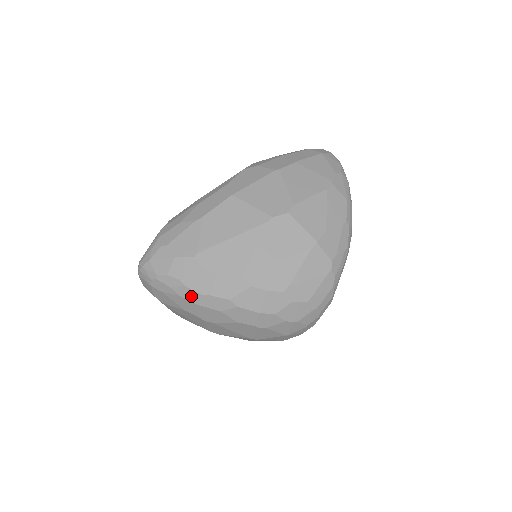
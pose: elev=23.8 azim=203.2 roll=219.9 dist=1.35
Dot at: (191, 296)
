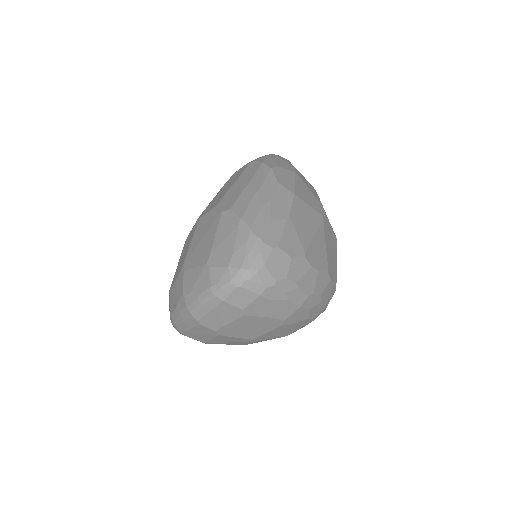
Dot at: (299, 298)
